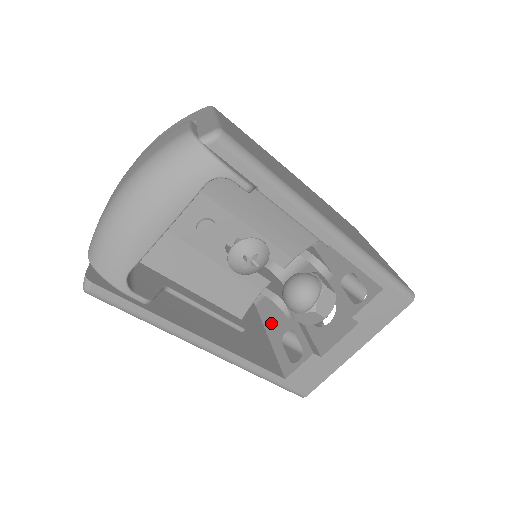
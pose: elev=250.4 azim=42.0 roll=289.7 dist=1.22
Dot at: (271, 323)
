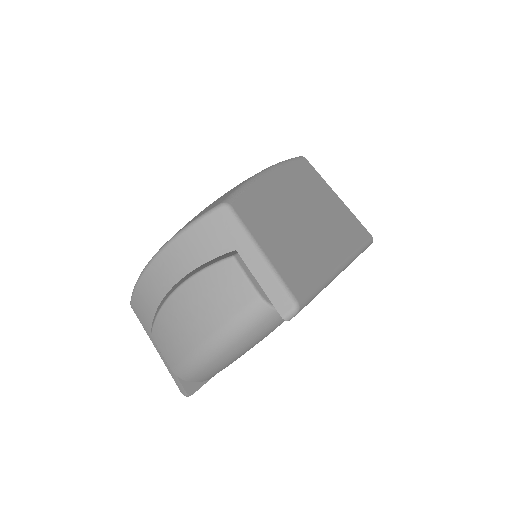
Dot at: occluded
